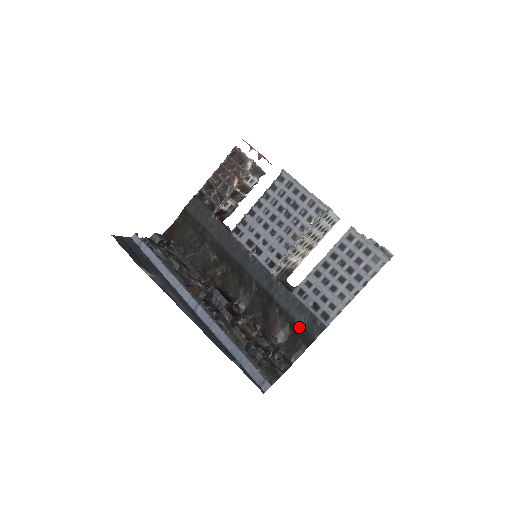
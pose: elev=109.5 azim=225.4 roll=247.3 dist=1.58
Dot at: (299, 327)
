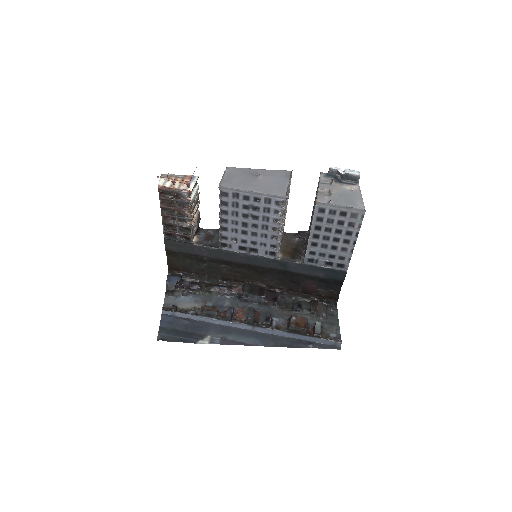
Dot at: (326, 279)
